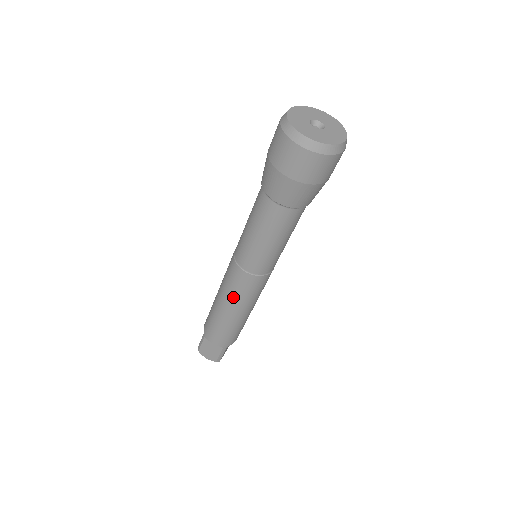
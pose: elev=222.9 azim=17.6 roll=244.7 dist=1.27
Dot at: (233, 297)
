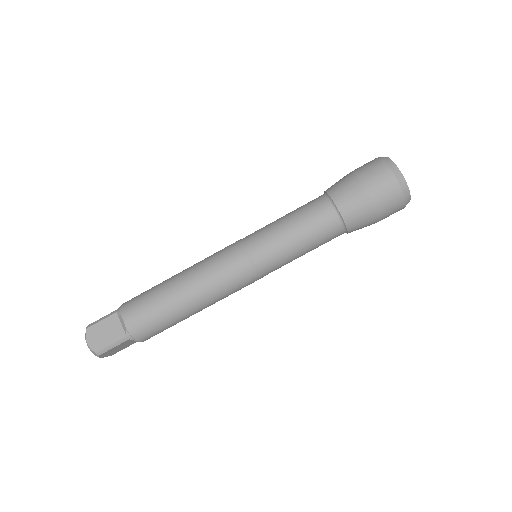
Dot at: (207, 274)
